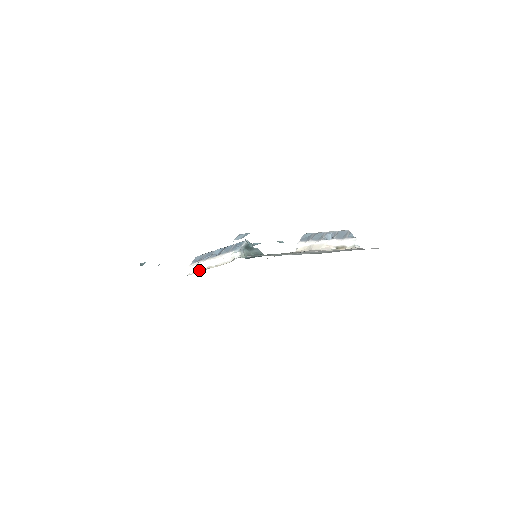
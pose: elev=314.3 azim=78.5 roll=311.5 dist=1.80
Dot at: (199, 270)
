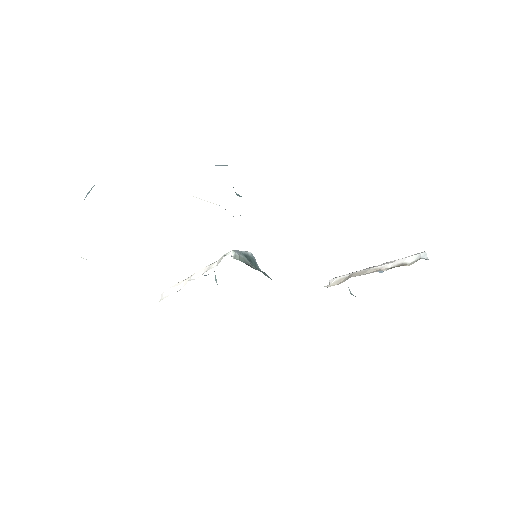
Dot at: occluded
